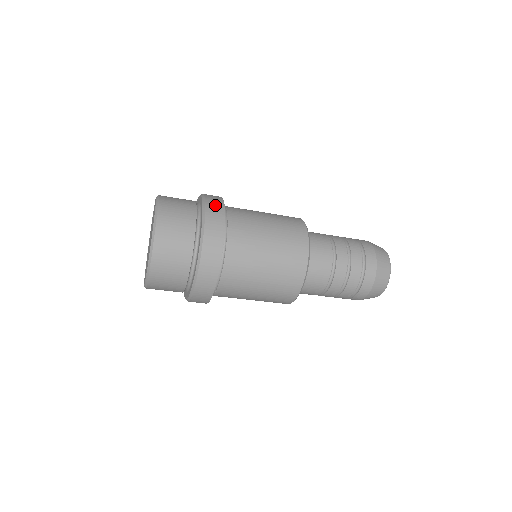
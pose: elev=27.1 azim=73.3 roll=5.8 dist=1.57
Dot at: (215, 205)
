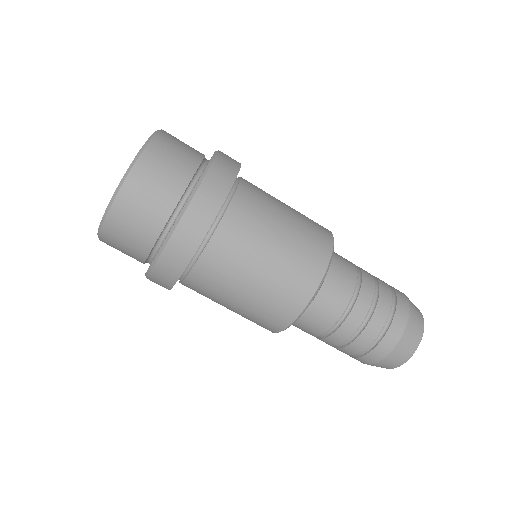
Dot at: (222, 175)
